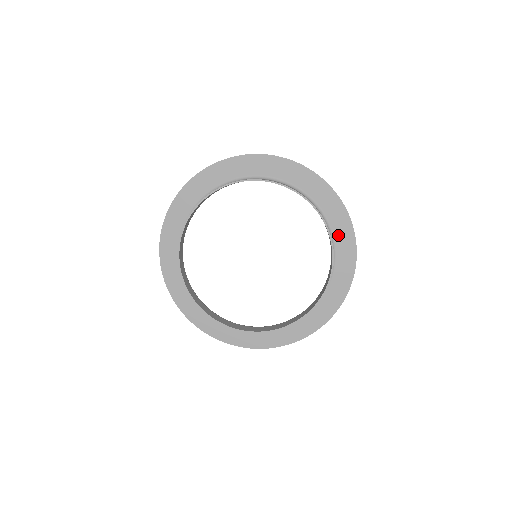
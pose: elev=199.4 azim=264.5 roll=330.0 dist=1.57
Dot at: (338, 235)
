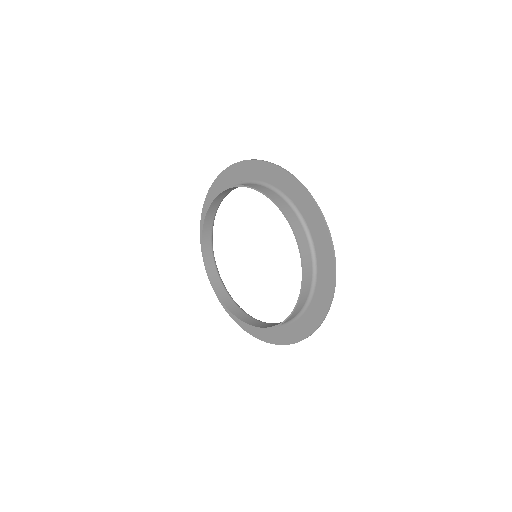
Dot at: (321, 265)
